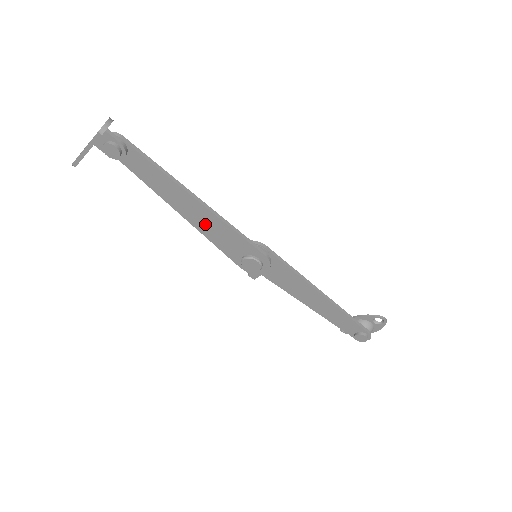
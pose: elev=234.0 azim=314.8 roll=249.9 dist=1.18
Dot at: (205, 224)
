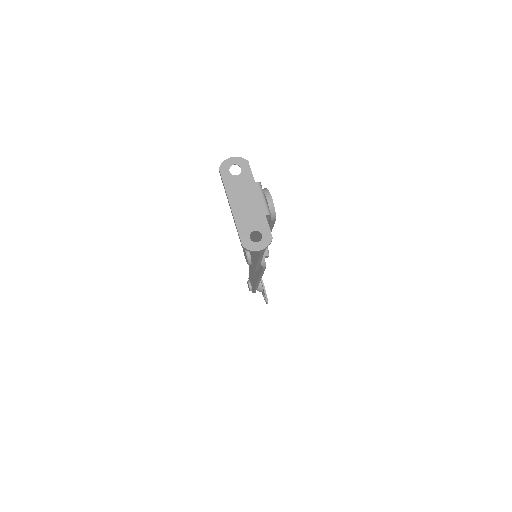
Dot at: (253, 238)
